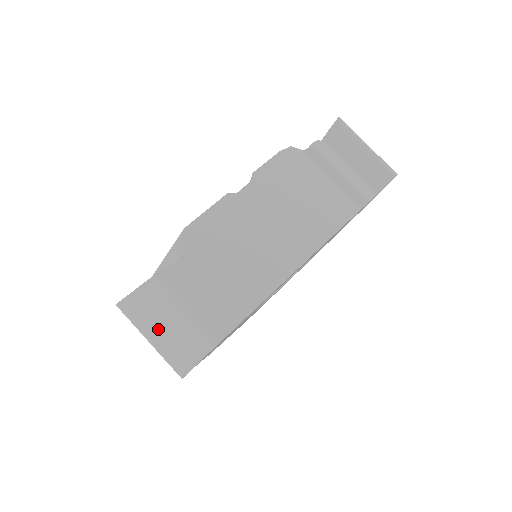
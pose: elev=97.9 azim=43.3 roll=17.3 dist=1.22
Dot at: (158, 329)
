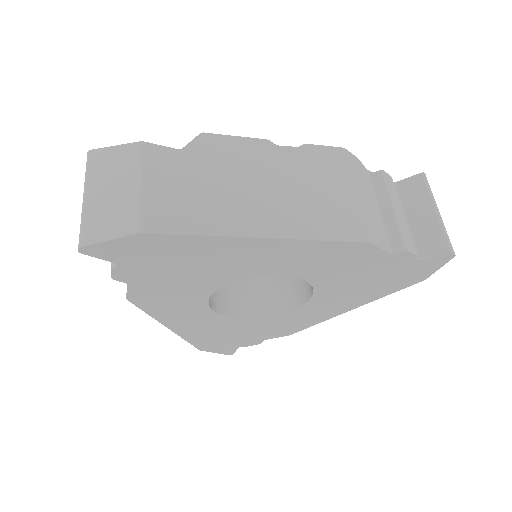
Dot at: (101, 189)
